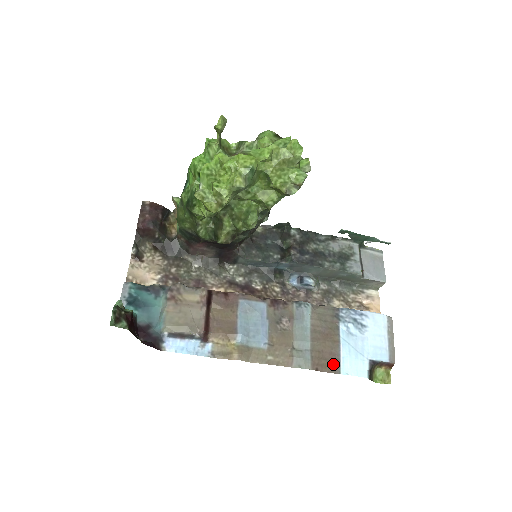
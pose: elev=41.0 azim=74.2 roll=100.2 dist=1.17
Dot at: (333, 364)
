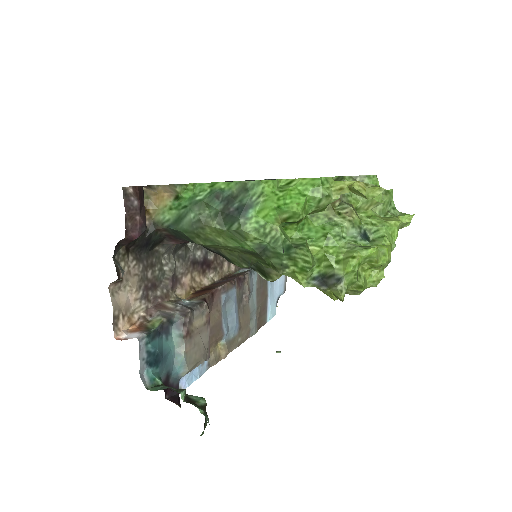
Dot at: (264, 317)
